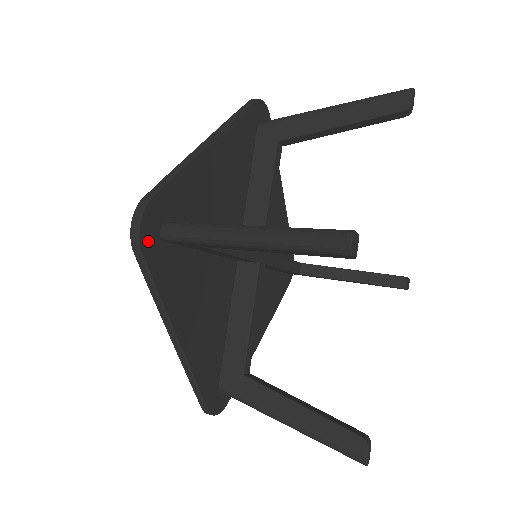
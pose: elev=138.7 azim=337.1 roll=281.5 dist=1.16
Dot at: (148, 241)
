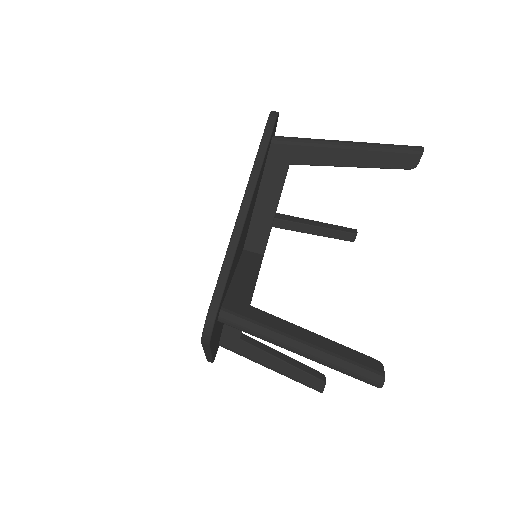
Dot at: (274, 126)
